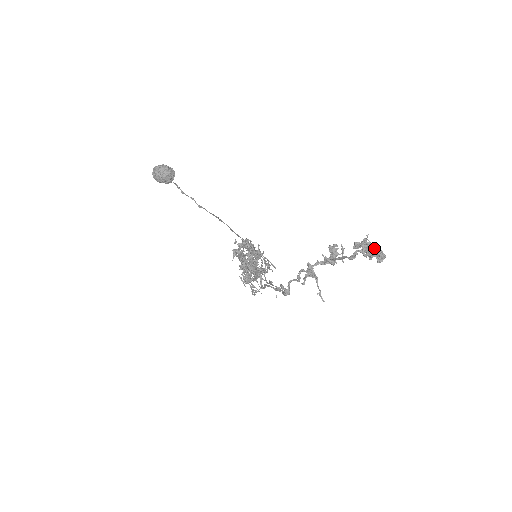
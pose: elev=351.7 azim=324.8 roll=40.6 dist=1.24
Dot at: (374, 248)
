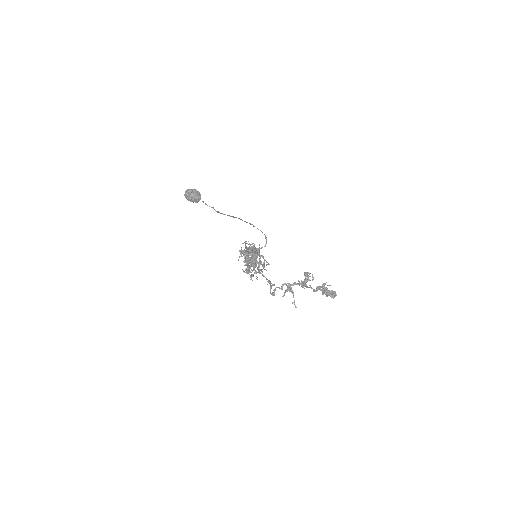
Dot at: (329, 292)
